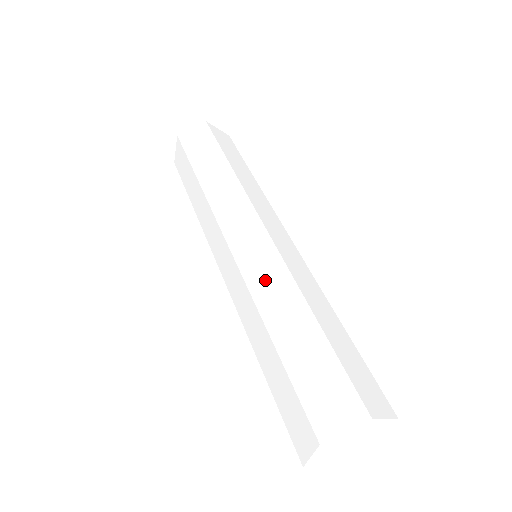
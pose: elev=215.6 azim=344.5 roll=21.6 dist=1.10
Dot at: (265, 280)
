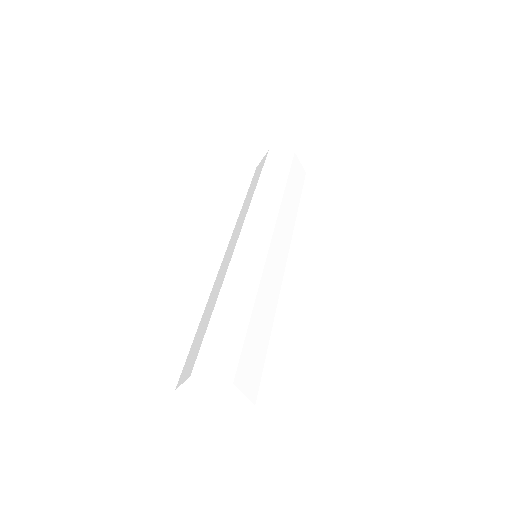
Dot at: (220, 276)
